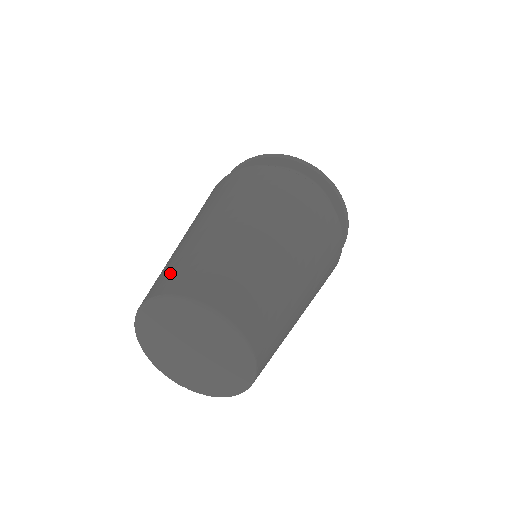
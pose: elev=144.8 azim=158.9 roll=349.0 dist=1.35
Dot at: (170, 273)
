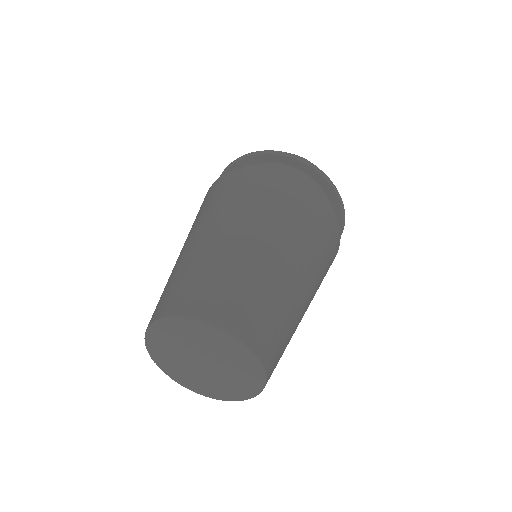
Dot at: (242, 305)
